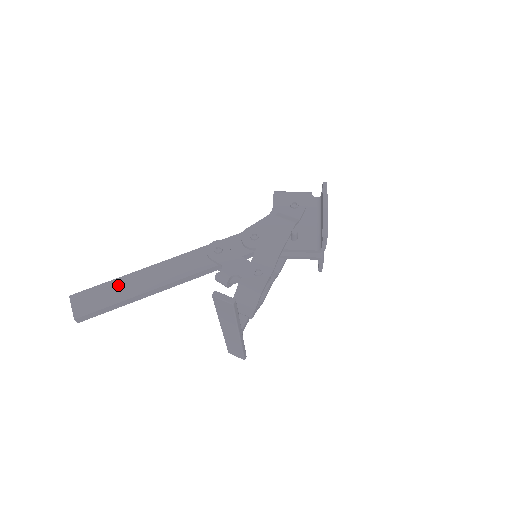
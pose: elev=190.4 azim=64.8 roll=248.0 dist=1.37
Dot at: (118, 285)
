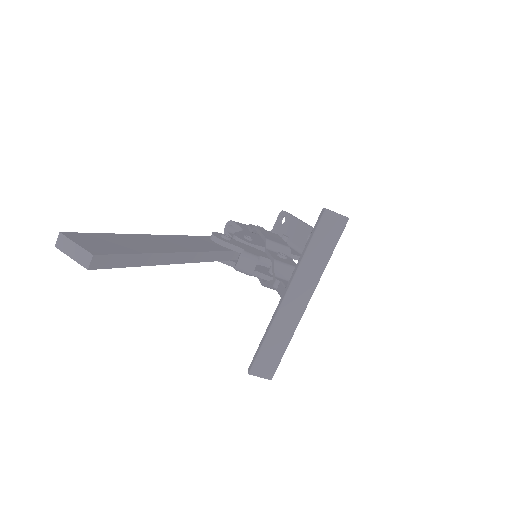
Dot at: (132, 239)
